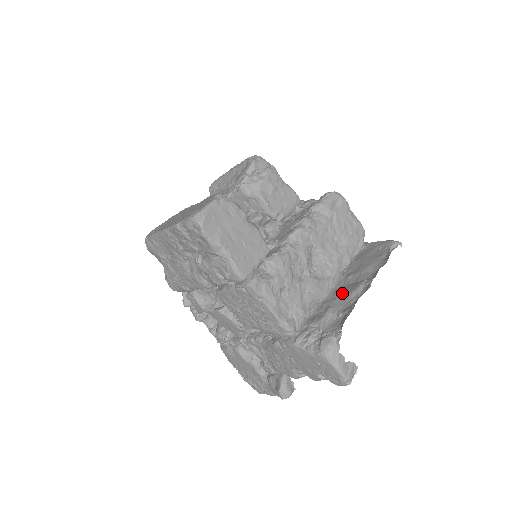
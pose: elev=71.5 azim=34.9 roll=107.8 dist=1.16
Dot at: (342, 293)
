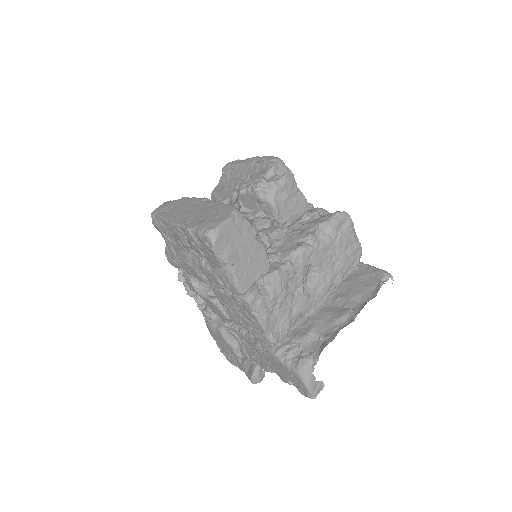
Dot at: (327, 315)
